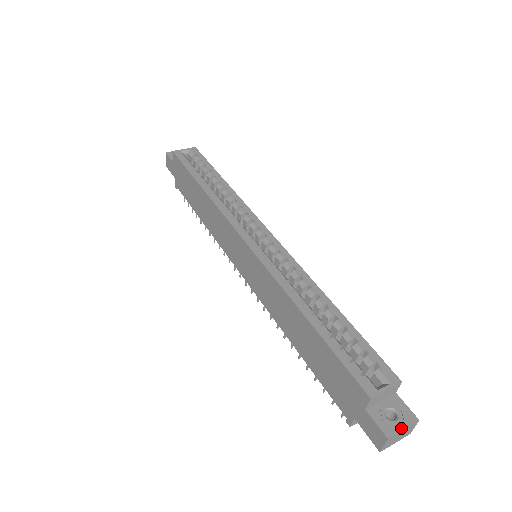
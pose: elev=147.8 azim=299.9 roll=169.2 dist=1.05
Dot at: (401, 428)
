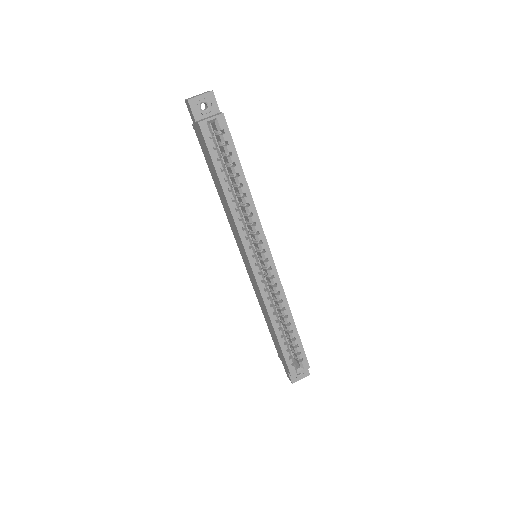
Dot at: (300, 379)
